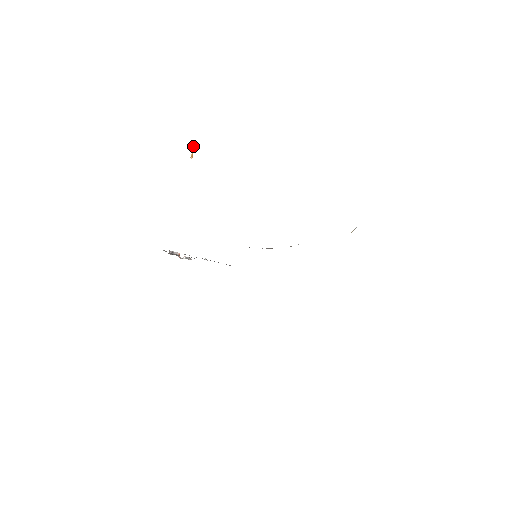
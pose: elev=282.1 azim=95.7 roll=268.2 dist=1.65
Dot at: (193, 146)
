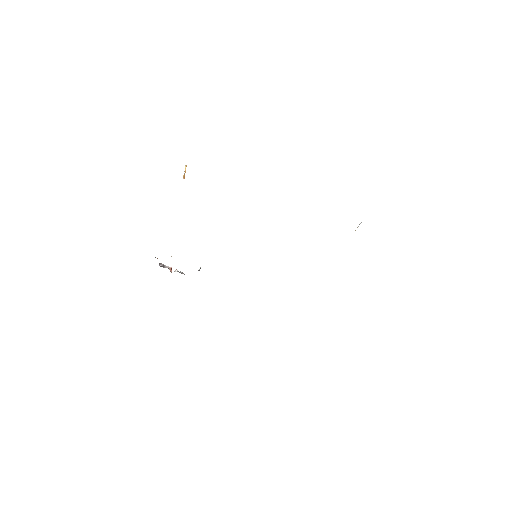
Dot at: (185, 167)
